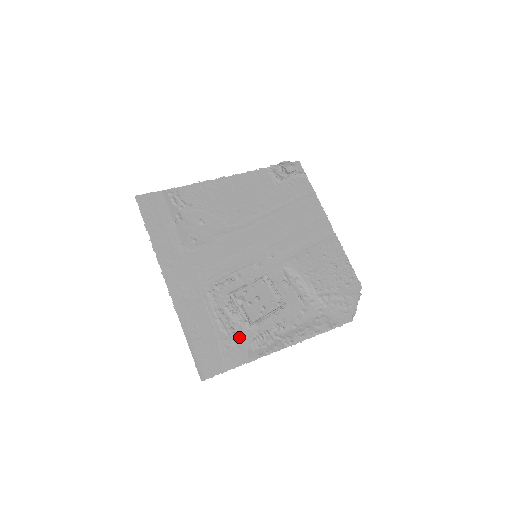
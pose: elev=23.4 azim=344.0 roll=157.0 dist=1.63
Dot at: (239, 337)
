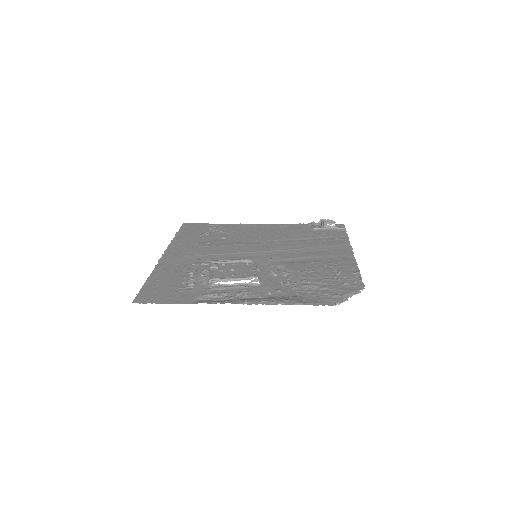
Dot at: (195, 290)
